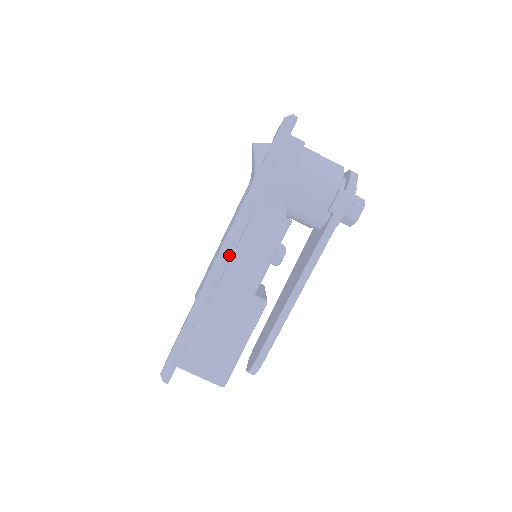
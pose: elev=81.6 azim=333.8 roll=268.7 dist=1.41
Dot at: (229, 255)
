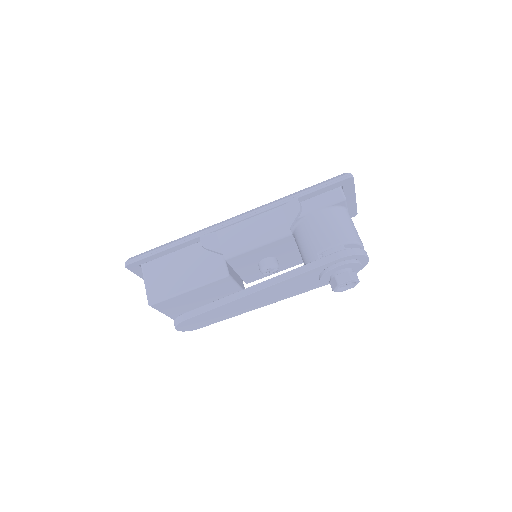
Dot at: (236, 221)
